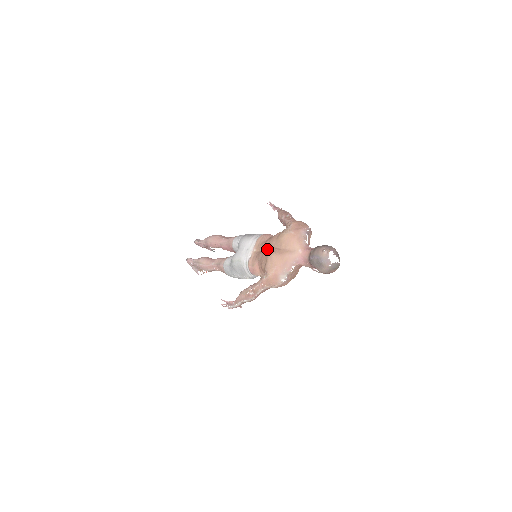
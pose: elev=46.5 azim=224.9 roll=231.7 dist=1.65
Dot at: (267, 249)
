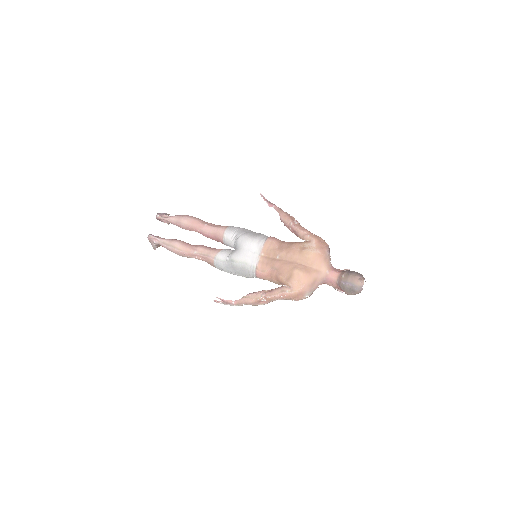
Dot at: (286, 261)
